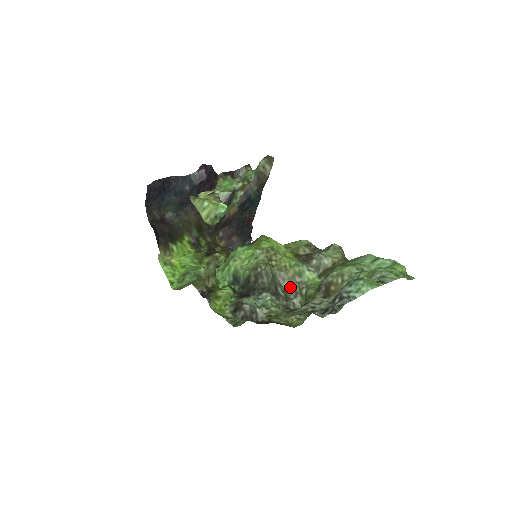
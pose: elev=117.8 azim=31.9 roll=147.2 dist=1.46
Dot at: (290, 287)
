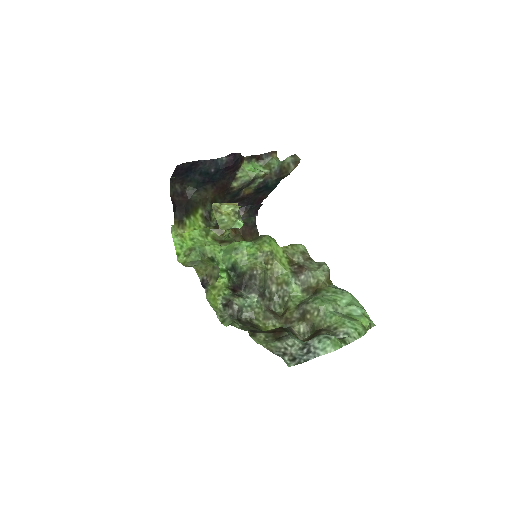
Dot at: (276, 290)
